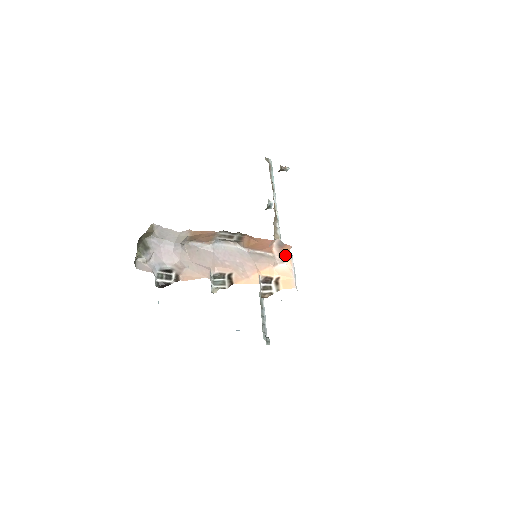
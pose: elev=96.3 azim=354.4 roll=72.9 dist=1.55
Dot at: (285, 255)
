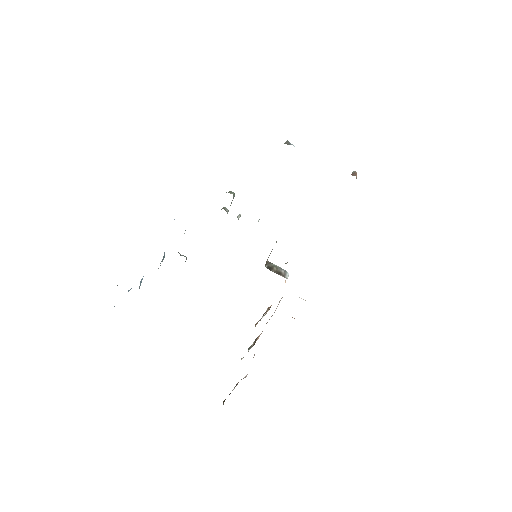
Dot at: occluded
